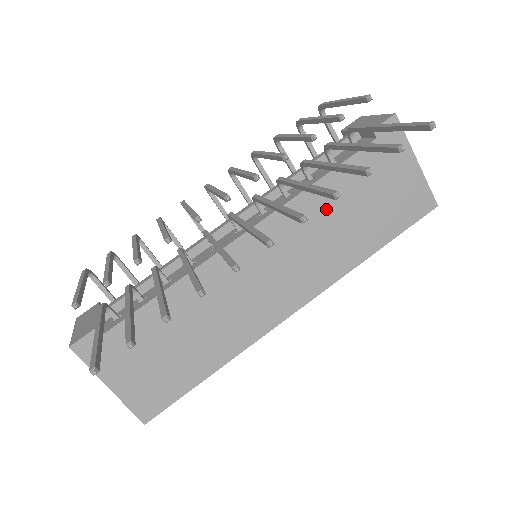
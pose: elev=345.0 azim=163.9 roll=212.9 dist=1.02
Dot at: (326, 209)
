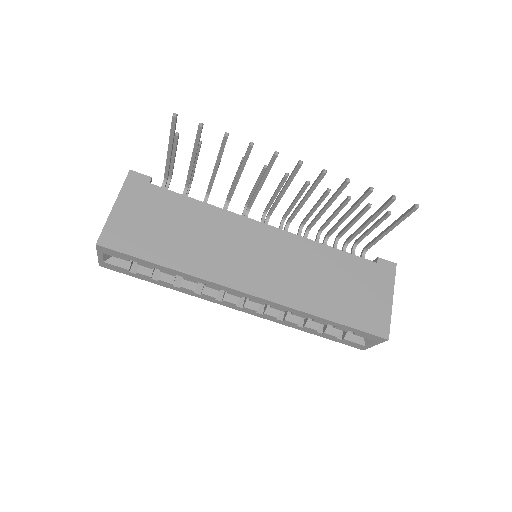
Dot at: (320, 263)
